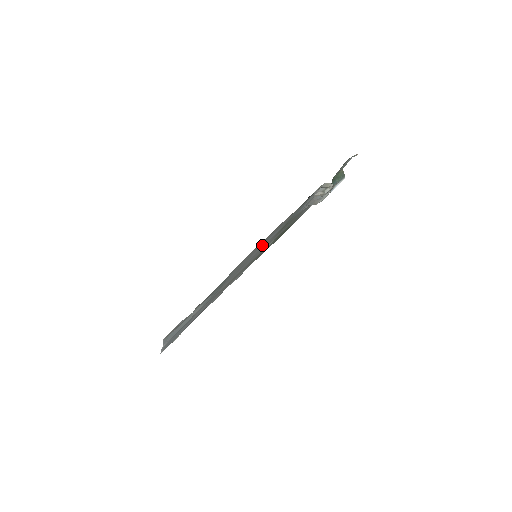
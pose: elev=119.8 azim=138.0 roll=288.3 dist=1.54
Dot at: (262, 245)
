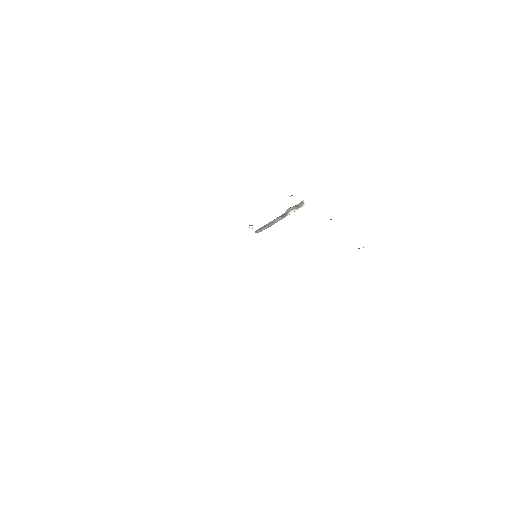
Dot at: occluded
